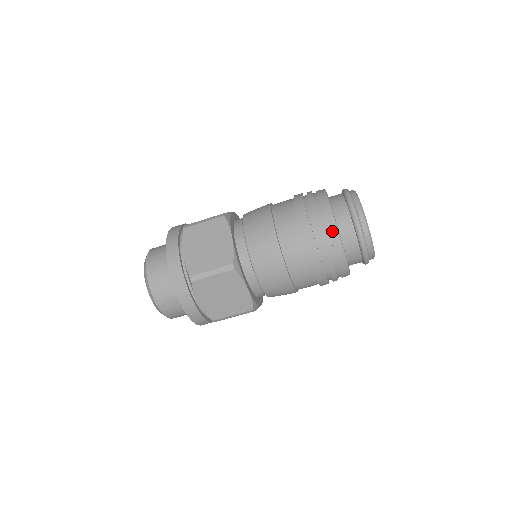
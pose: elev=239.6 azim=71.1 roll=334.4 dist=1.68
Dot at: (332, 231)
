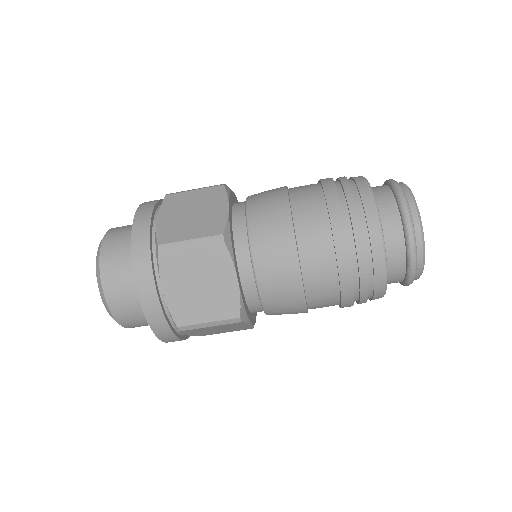
Dot at: (379, 280)
